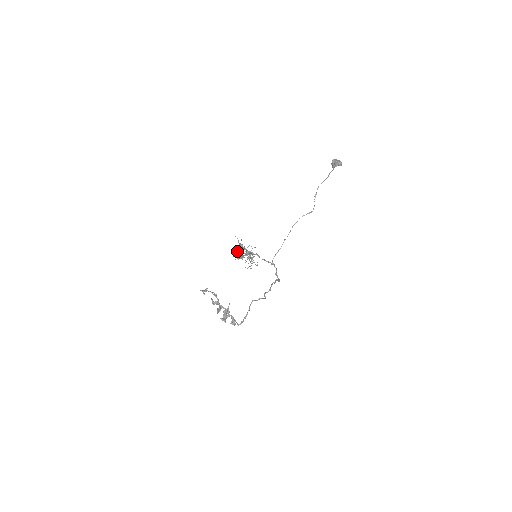
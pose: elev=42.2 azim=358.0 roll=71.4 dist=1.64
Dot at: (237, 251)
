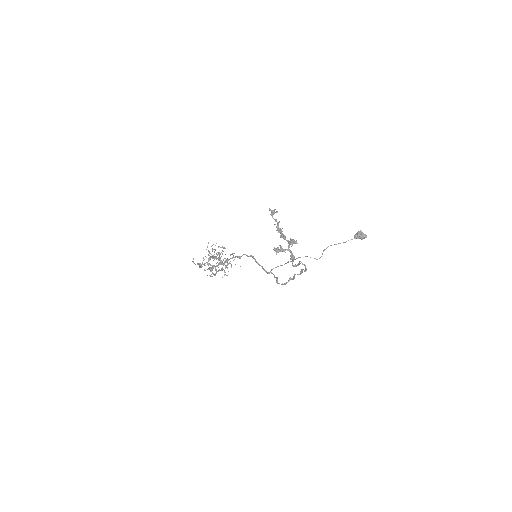
Dot at: occluded
